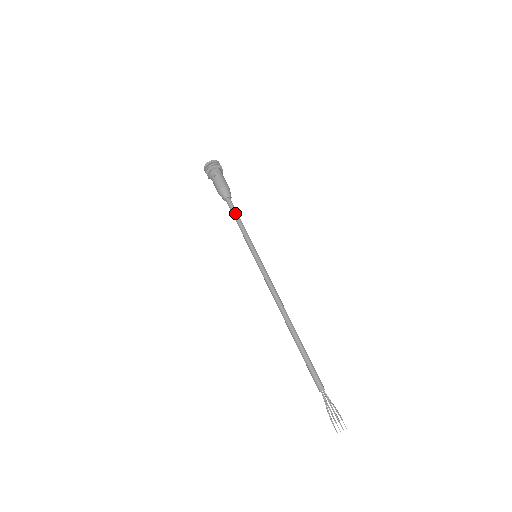
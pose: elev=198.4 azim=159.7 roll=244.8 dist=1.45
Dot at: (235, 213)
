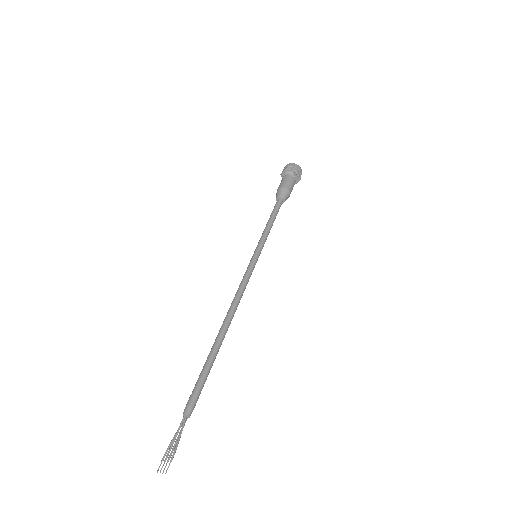
Dot at: (273, 212)
